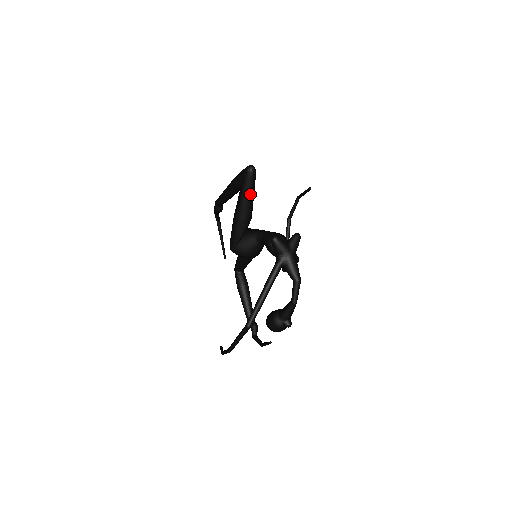
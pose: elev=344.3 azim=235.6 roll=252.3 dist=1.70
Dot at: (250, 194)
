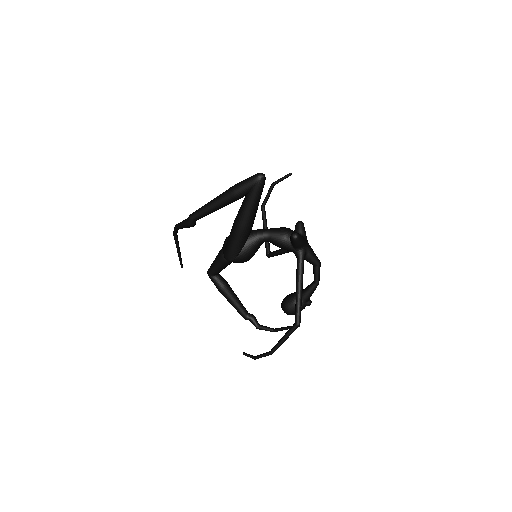
Dot at: occluded
